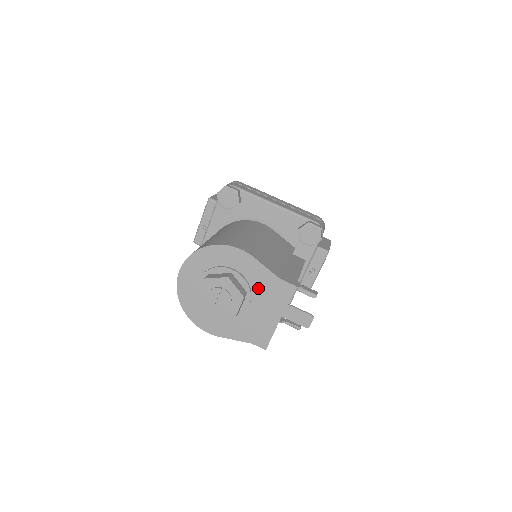
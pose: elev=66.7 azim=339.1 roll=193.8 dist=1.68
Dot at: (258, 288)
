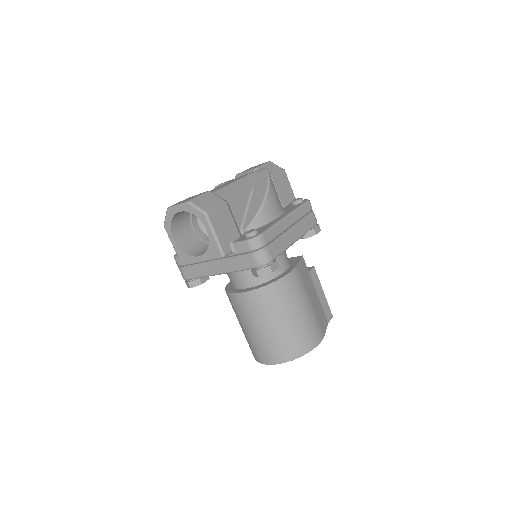
Dot at: occluded
